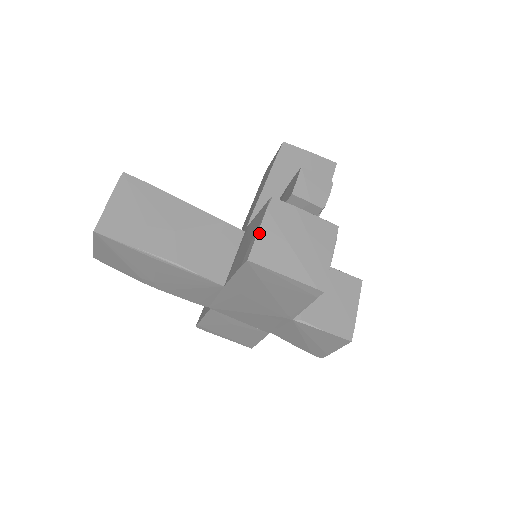
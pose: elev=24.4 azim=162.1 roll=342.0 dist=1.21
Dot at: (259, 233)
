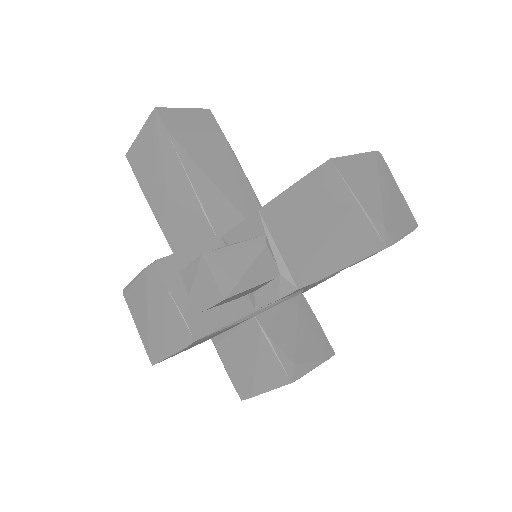
Dot at: (134, 281)
